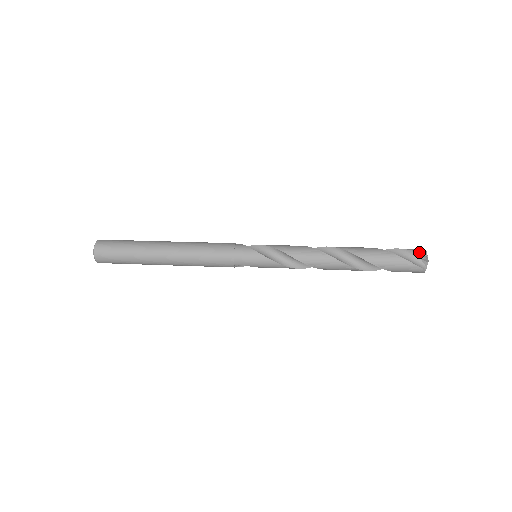
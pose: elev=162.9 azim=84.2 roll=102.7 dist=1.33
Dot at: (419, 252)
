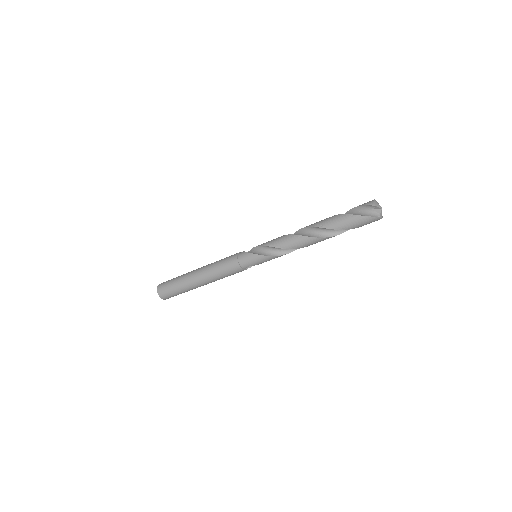
Dot at: (368, 205)
